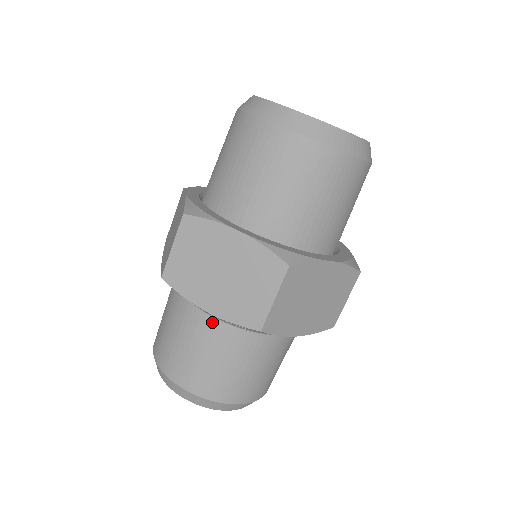
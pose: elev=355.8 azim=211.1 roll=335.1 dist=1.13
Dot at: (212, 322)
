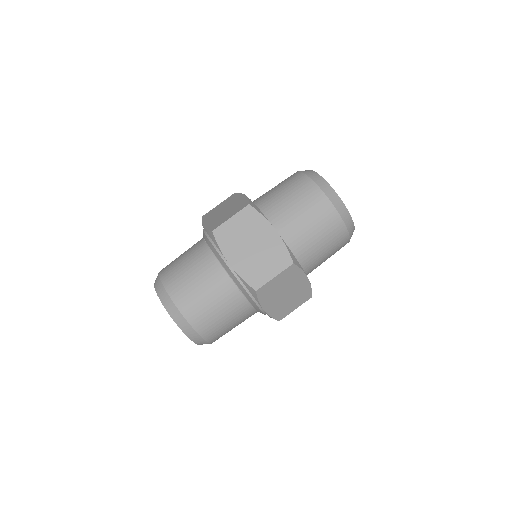
Dot at: (223, 274)
